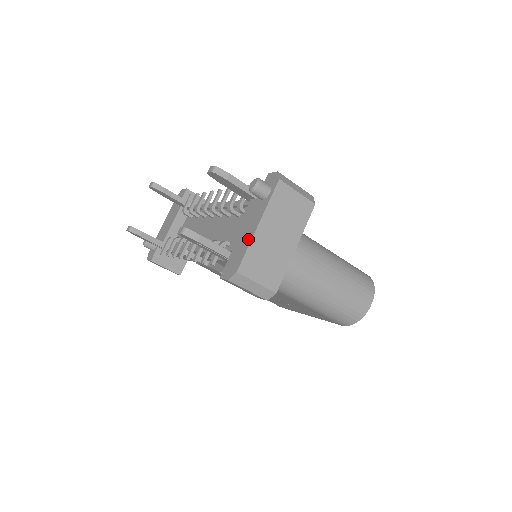
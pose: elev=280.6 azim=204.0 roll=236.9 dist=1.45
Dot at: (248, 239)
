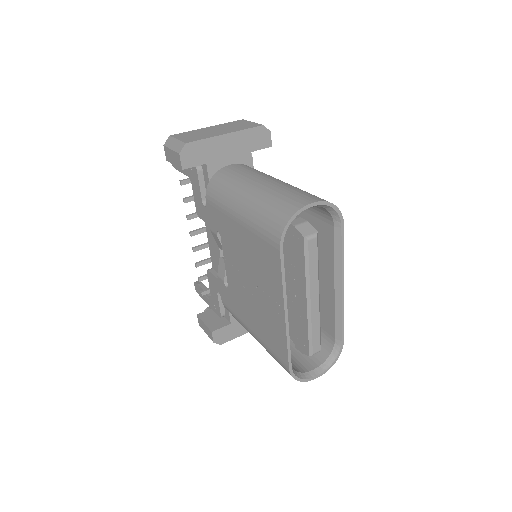
Dot at: occluded
